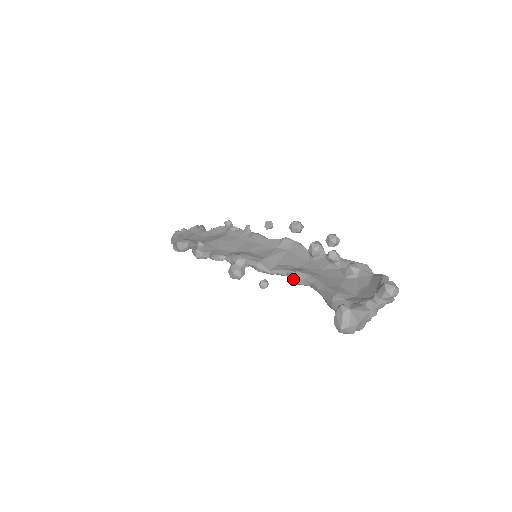
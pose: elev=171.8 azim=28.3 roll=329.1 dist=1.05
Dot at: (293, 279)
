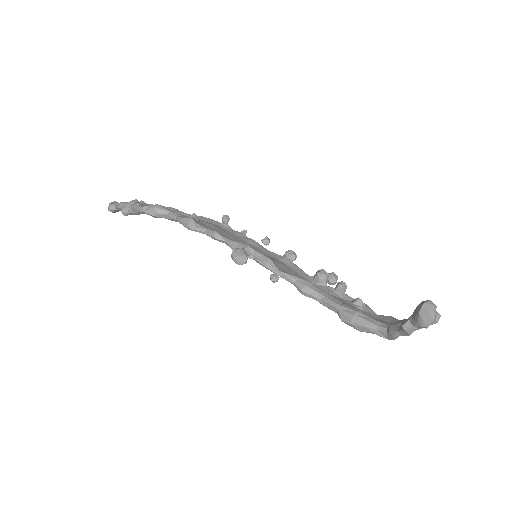
Dot at: (305, 287)
